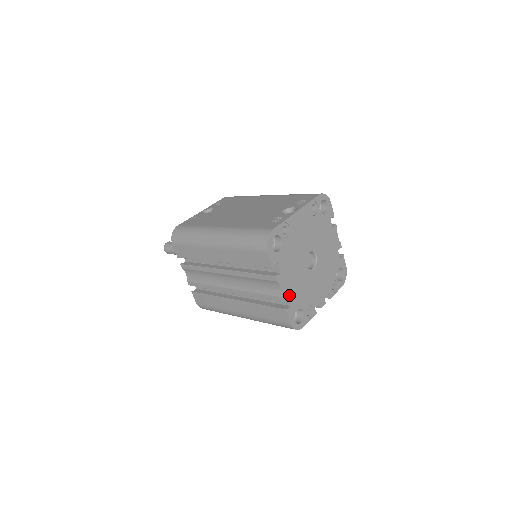
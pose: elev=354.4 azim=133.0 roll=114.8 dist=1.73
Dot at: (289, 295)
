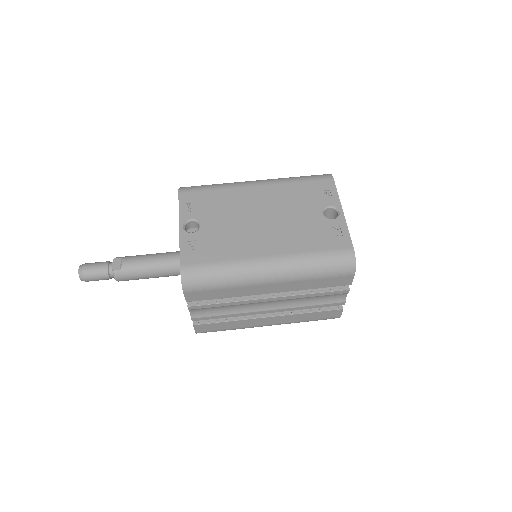
Dot at: occluded
